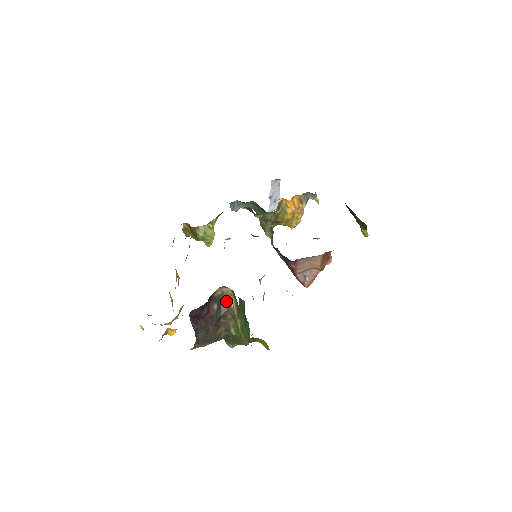
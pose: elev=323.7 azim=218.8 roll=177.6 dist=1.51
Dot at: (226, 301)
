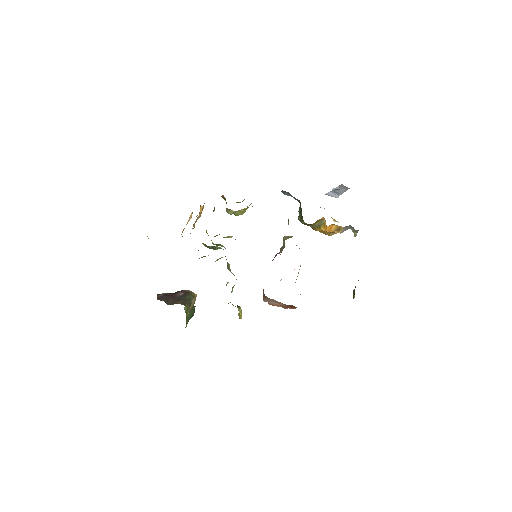
Dot at: (191, 296)
